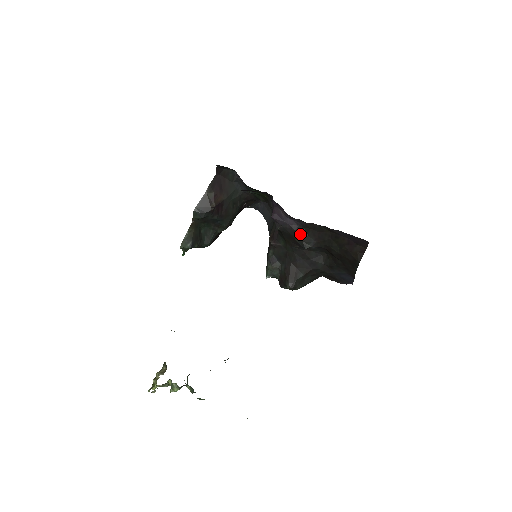
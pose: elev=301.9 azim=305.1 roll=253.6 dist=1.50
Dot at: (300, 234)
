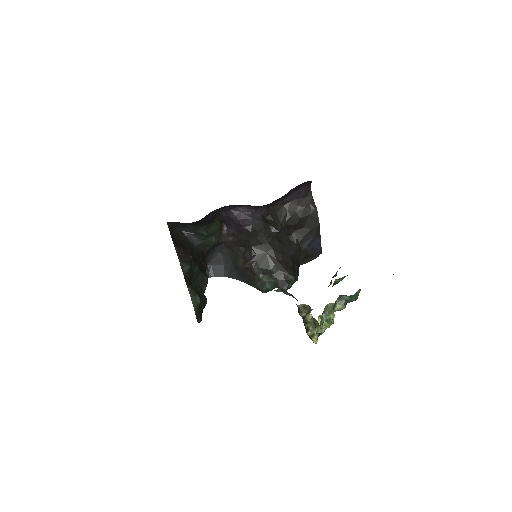
Dot at: (267, 223)
